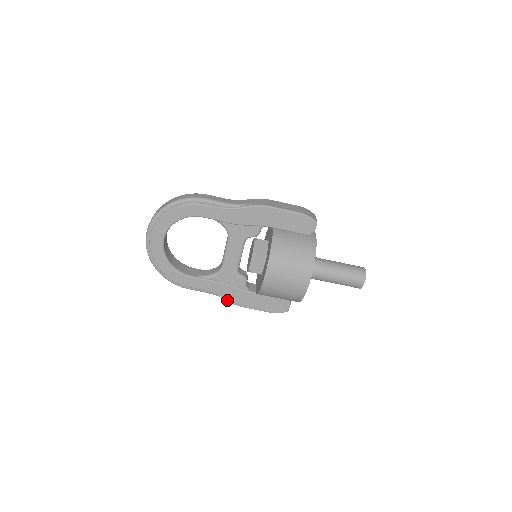
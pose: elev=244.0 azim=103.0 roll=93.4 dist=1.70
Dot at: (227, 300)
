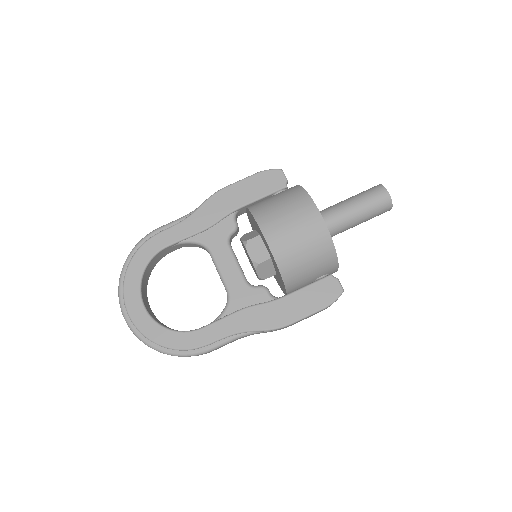
Dot at: (263, 329)
